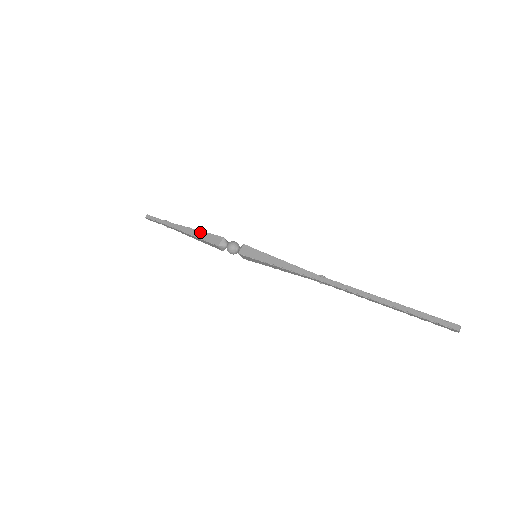
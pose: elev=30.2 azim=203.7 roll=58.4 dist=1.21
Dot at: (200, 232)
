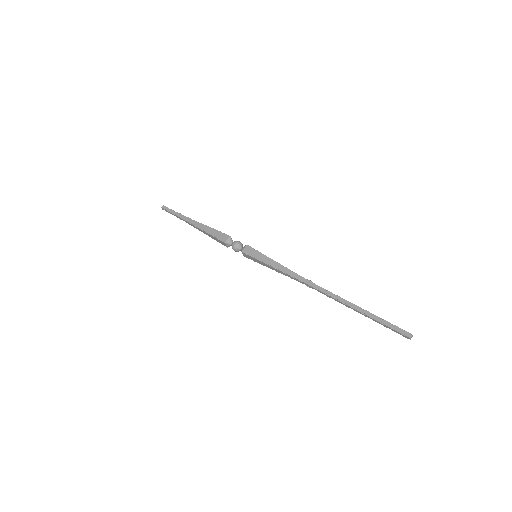
Dot at: (210, 228)
